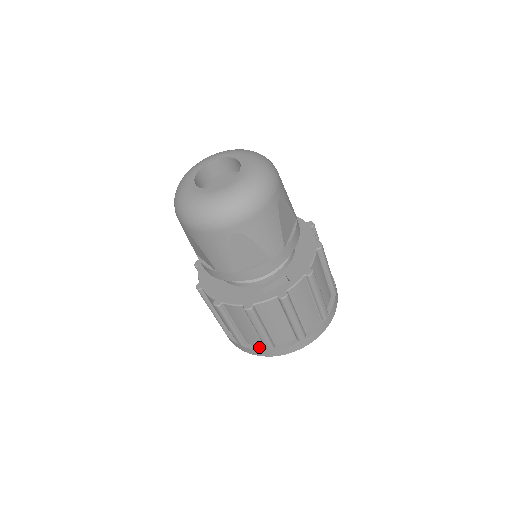
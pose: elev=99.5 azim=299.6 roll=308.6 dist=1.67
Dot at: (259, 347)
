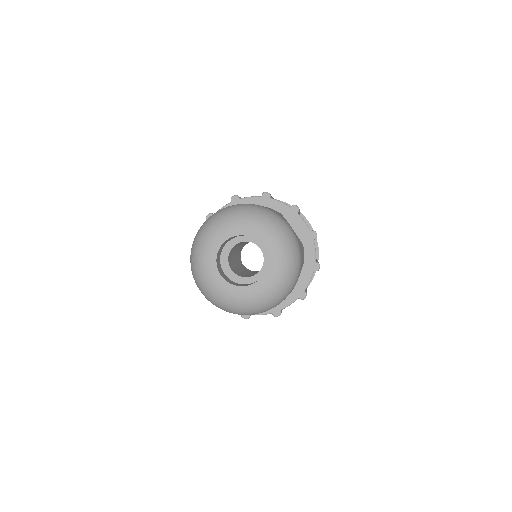
Dot at: occluded
